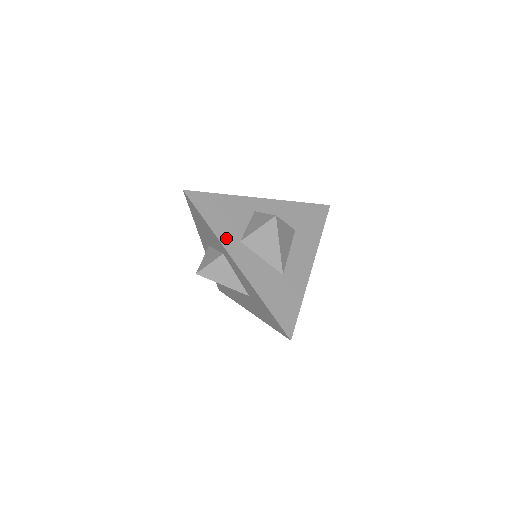
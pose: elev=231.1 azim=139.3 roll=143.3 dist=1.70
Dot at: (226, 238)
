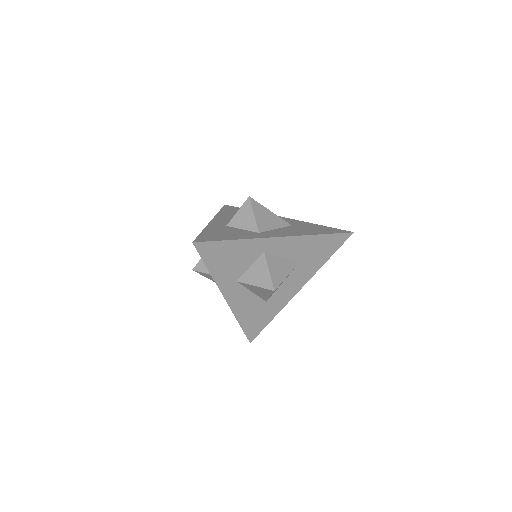
Dot at: (224, 281)
